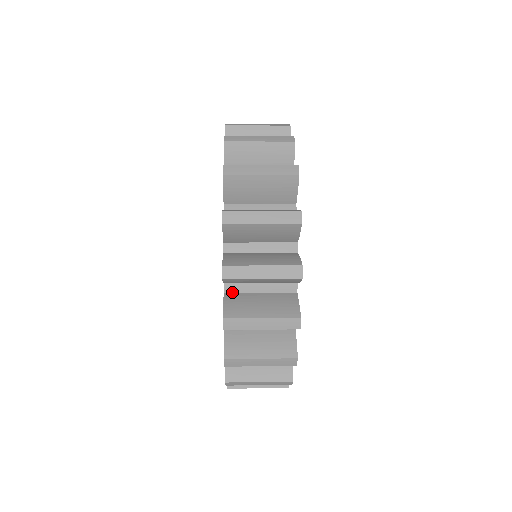
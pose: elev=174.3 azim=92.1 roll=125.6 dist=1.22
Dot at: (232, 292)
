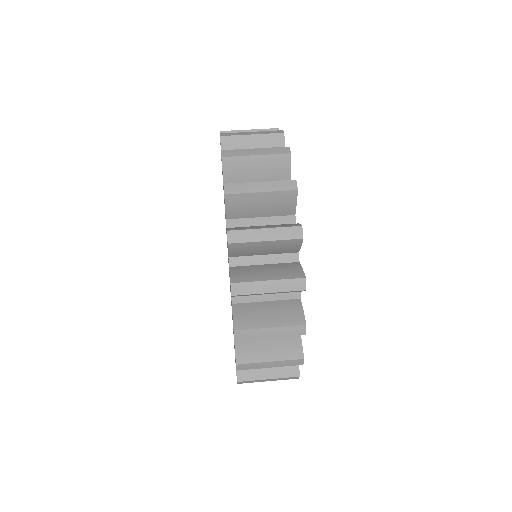
Dot at: occluded
